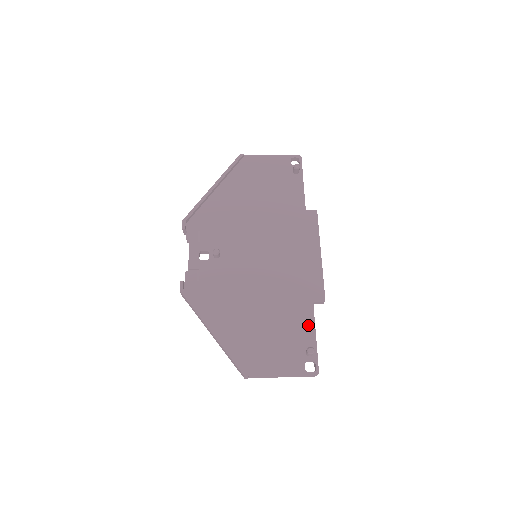
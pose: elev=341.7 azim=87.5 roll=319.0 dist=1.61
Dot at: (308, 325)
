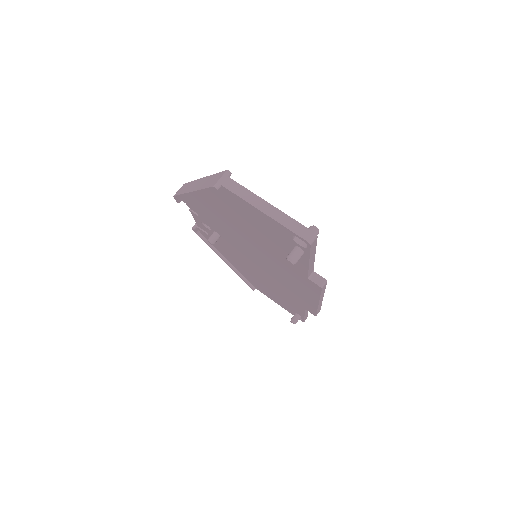
Dot at: (299, 310)
